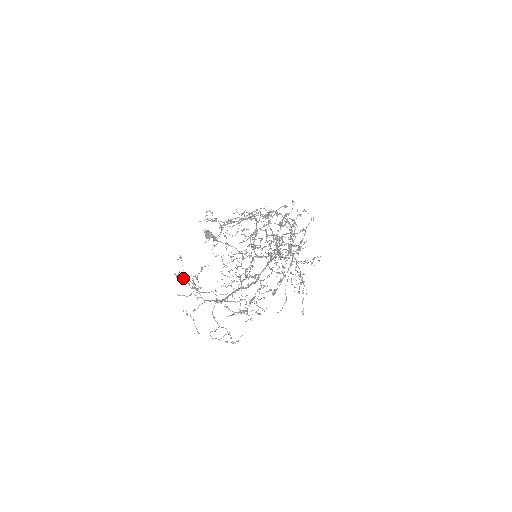
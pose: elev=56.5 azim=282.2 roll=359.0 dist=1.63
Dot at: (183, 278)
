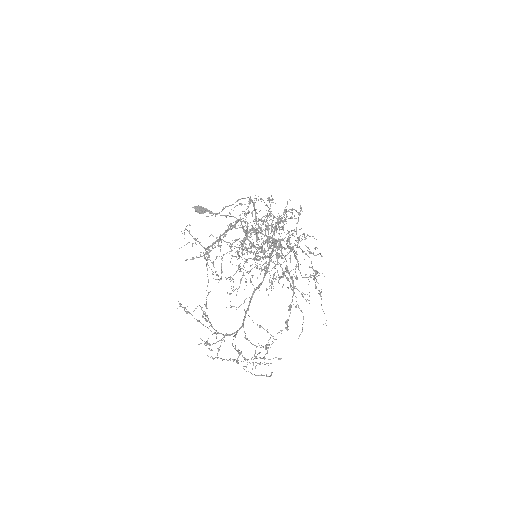
Dot at: occluded
